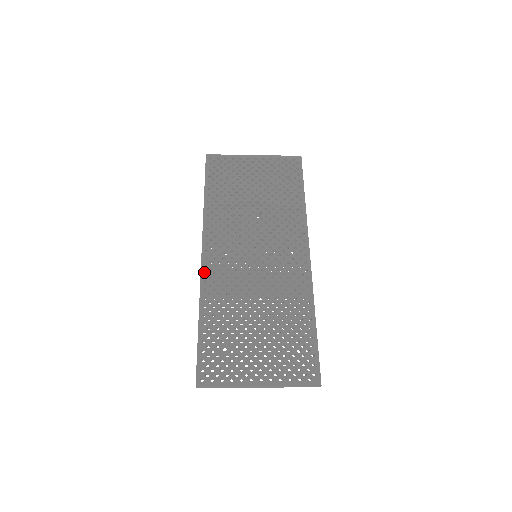
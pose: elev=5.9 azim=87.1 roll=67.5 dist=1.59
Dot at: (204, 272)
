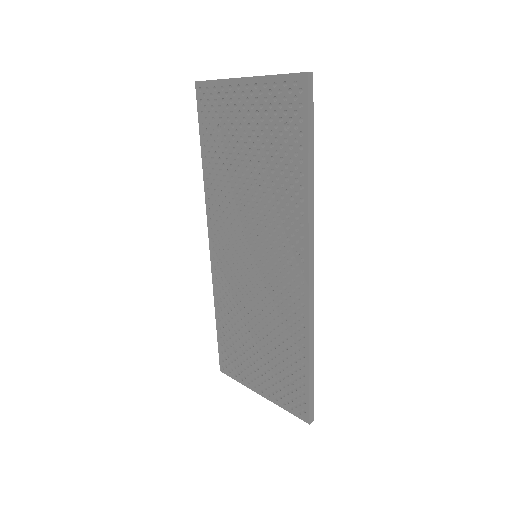
Dot at: (213, 265)
